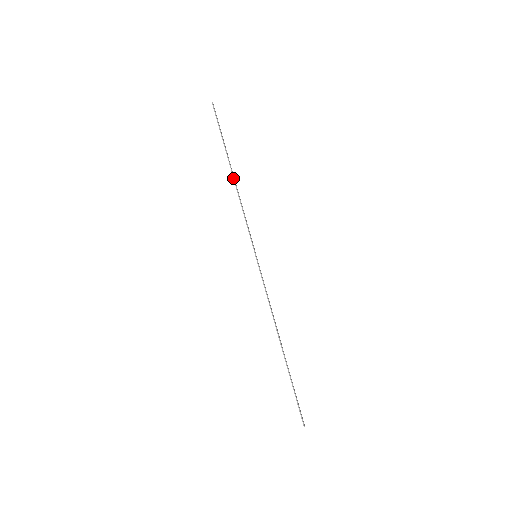
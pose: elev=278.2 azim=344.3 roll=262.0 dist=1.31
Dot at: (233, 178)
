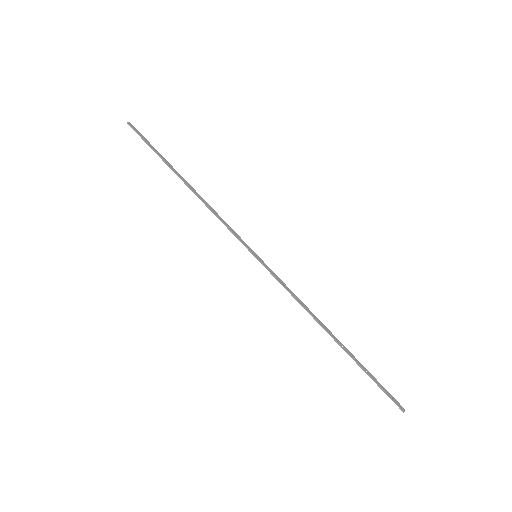
Dot at: (189, 188)
